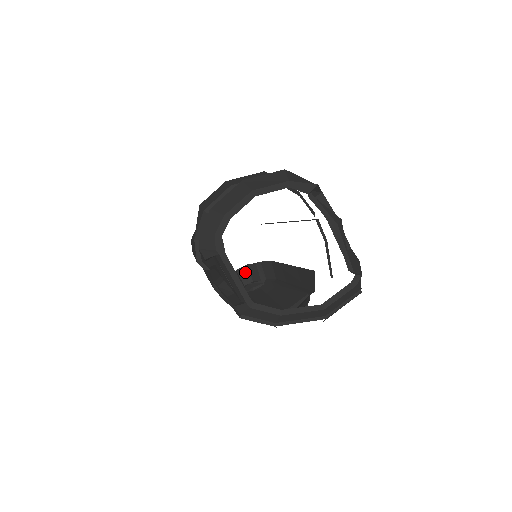
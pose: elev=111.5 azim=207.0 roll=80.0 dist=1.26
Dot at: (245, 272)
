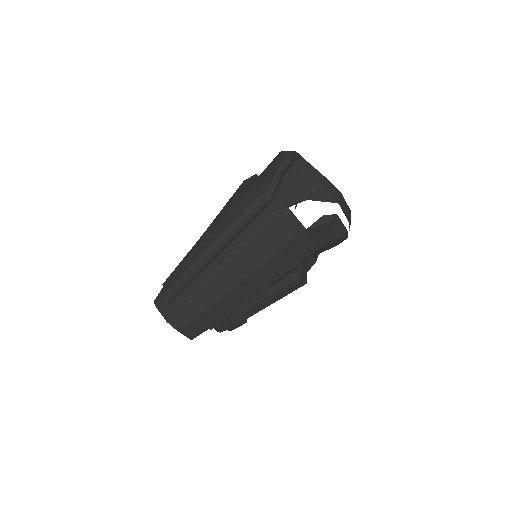
Dot at: occluded
